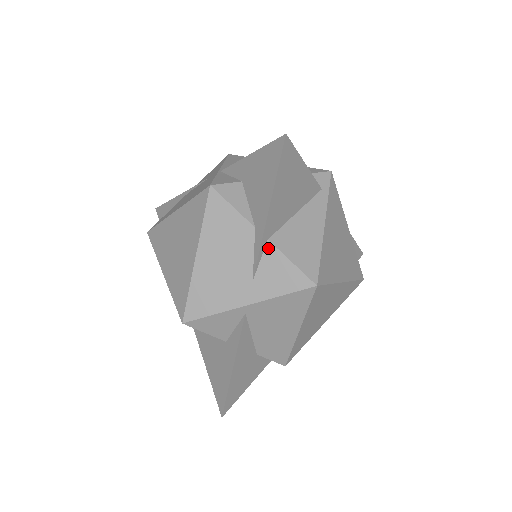
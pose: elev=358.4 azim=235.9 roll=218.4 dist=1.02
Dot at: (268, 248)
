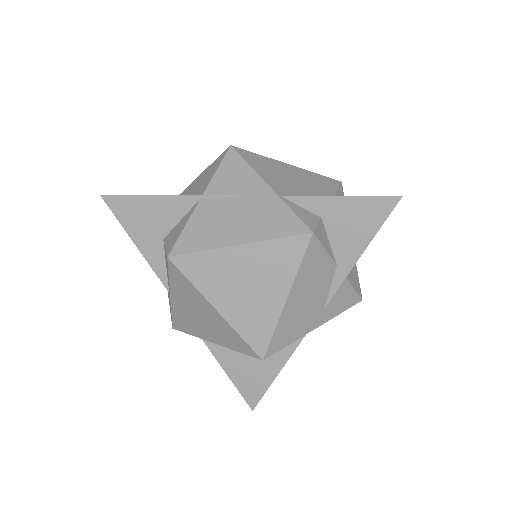
Dot at: (341, 280)
